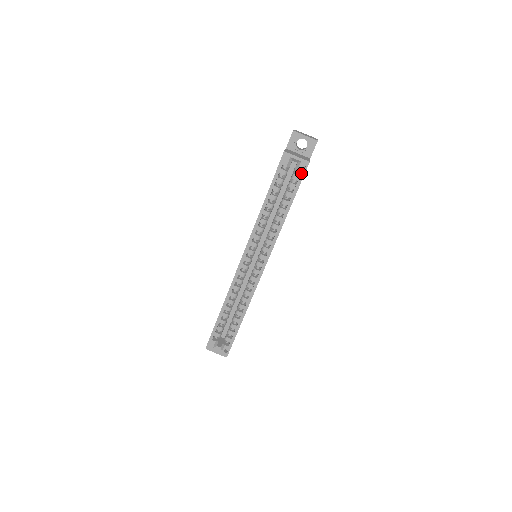
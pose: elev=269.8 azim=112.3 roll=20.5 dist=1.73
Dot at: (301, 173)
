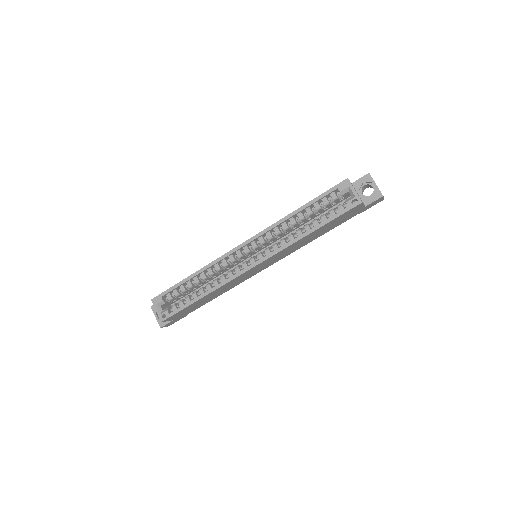
Dot at: (348, 207)
